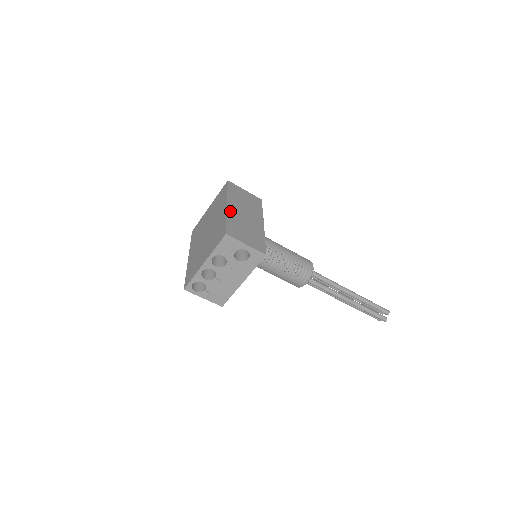
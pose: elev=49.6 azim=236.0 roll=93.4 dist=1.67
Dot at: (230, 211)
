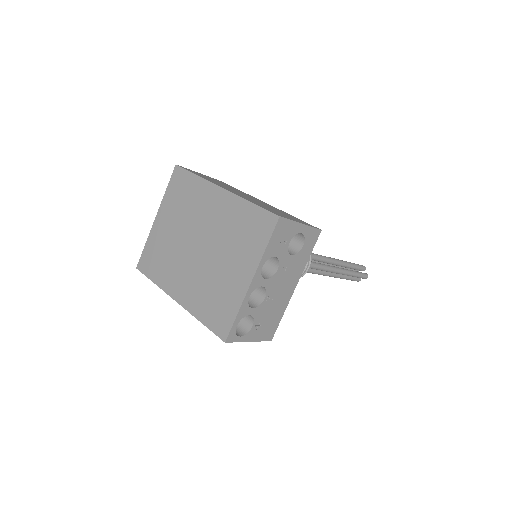
Dot at: (235, 193)
